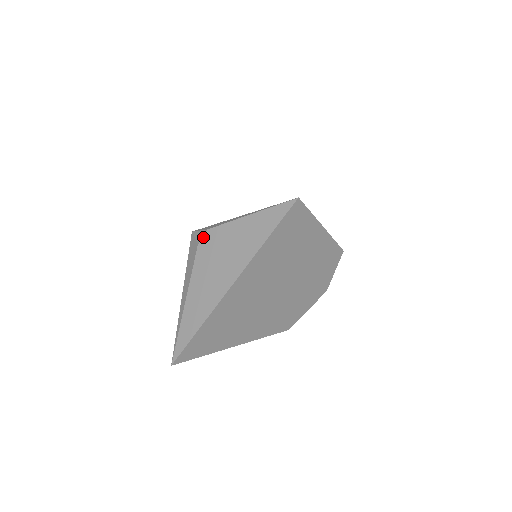
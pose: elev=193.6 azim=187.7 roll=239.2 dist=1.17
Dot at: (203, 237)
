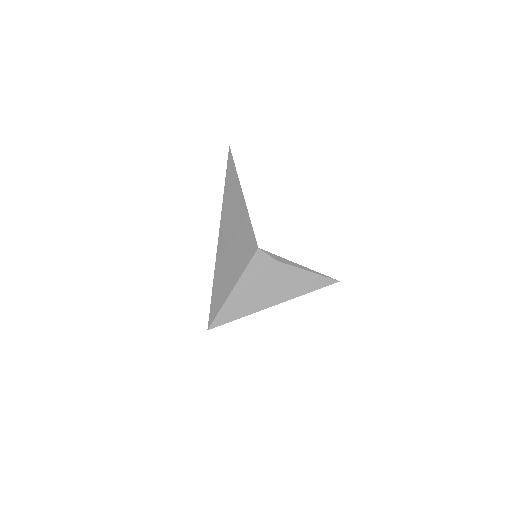
Dot at: (272, 264)
